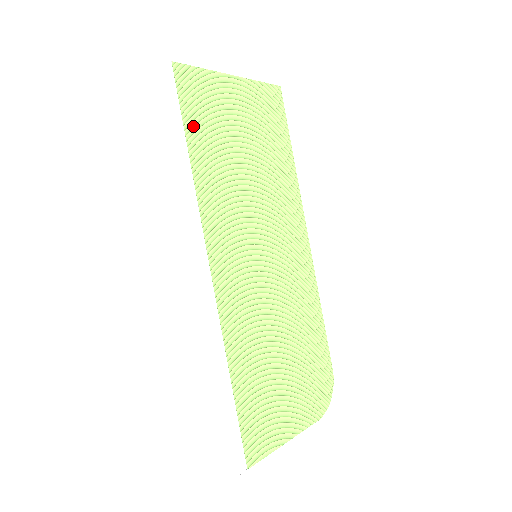
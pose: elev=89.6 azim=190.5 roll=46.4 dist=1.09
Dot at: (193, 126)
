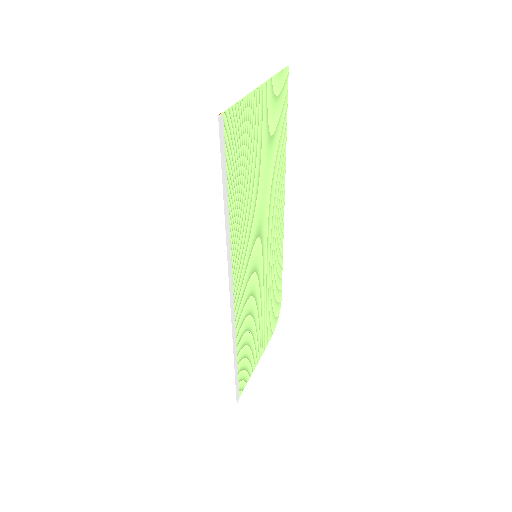
Dot at: (232, 174)
